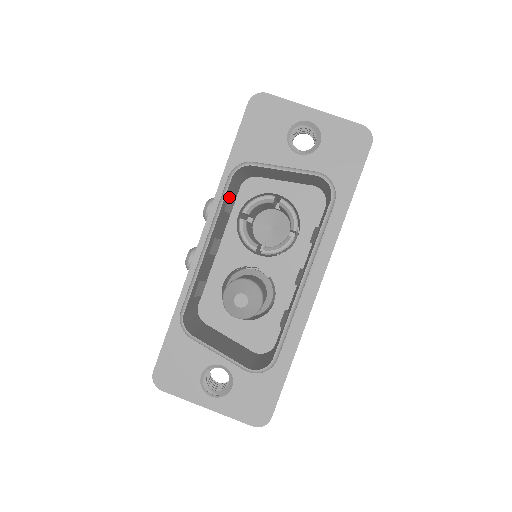
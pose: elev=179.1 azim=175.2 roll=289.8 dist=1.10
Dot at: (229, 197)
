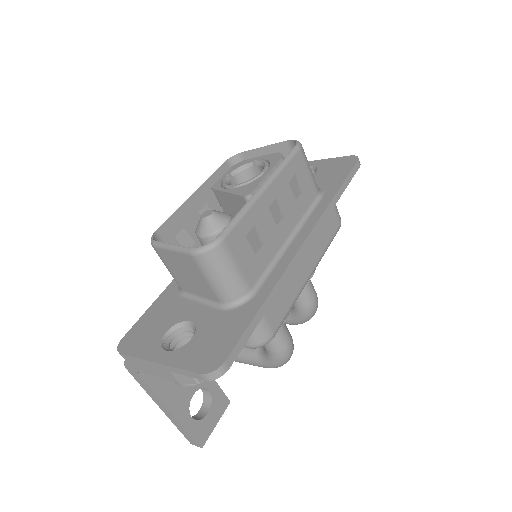
Dot at: occluded
